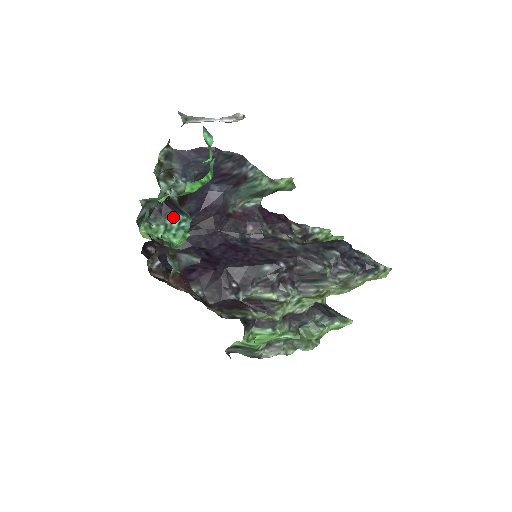
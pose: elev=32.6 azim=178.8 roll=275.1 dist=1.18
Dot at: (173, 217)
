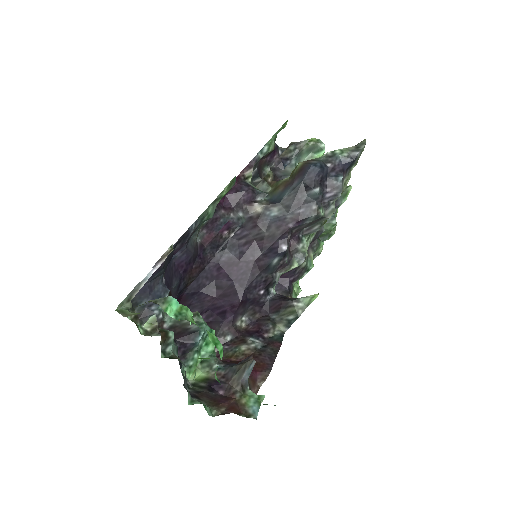
Dot at: (196, 345)
